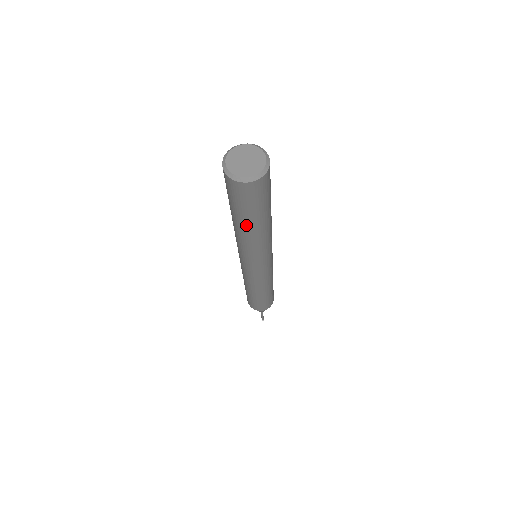
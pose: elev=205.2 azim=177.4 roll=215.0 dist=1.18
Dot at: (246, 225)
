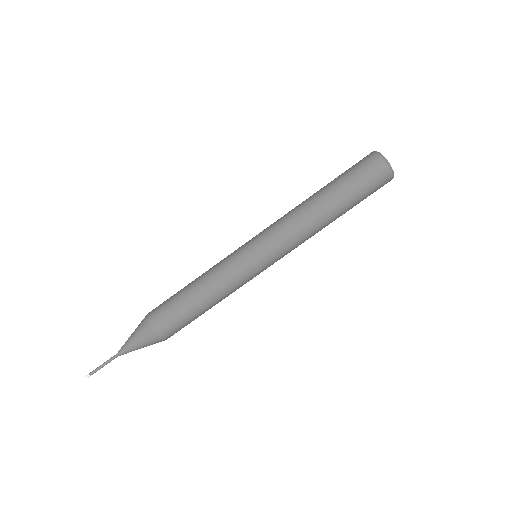
Dot at: (335, 203)
